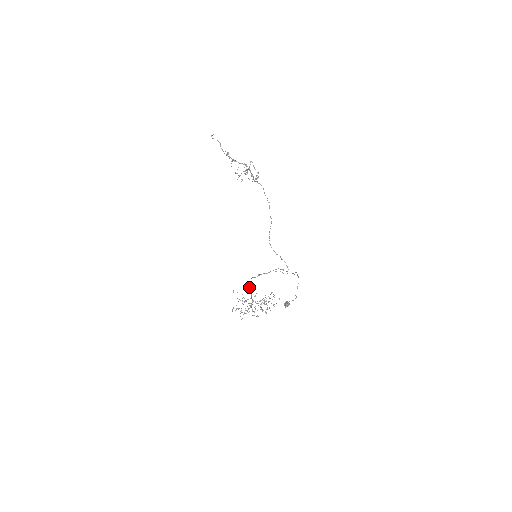
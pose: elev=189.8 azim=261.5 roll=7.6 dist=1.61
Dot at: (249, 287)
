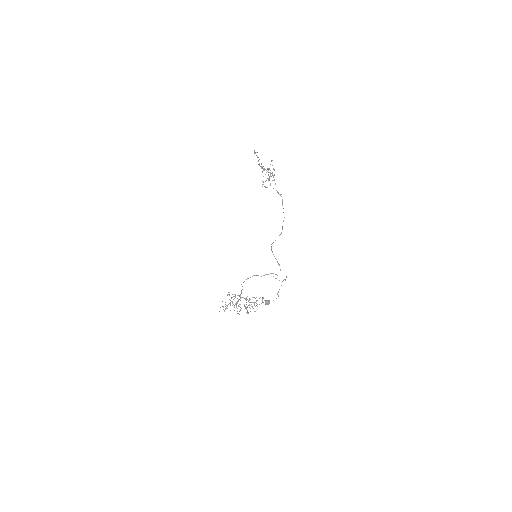
Dot at: (242, 286)
